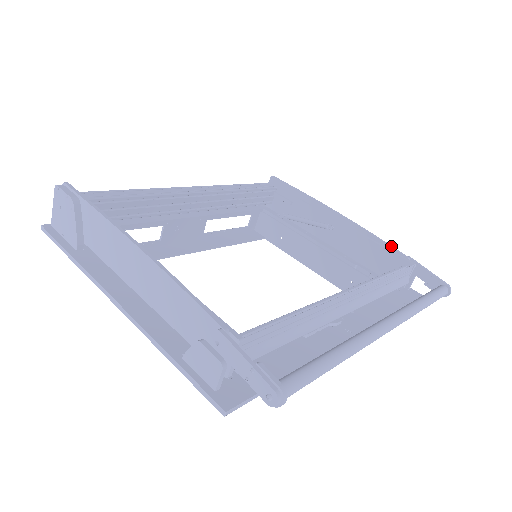
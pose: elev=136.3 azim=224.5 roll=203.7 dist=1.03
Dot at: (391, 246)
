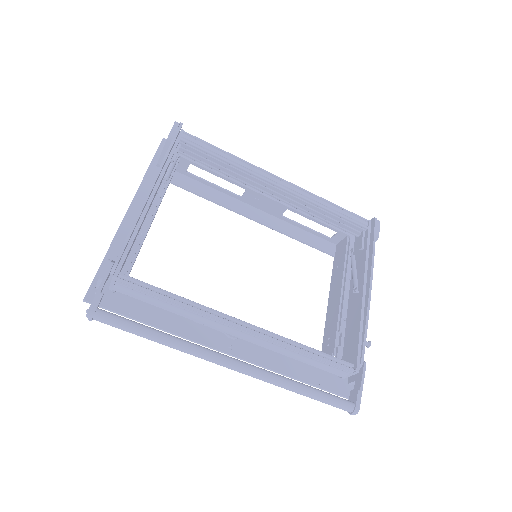
Dot at: (364, 343)
